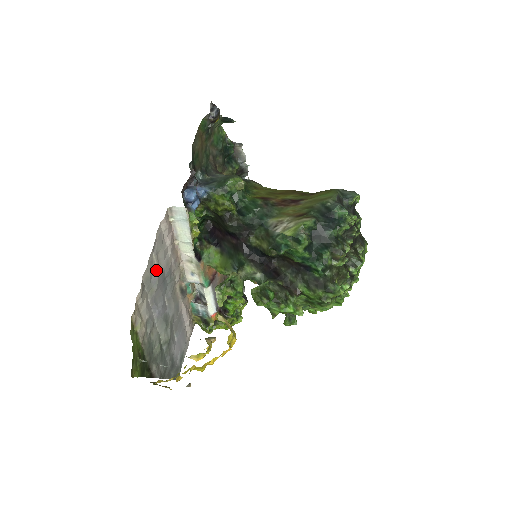
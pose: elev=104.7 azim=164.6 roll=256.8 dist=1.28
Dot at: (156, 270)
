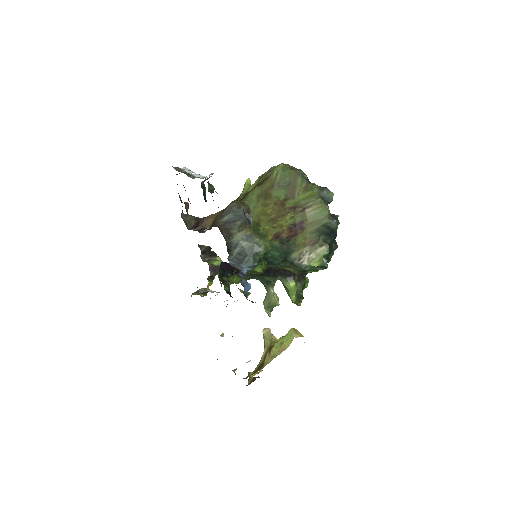
Dot at: occluded
